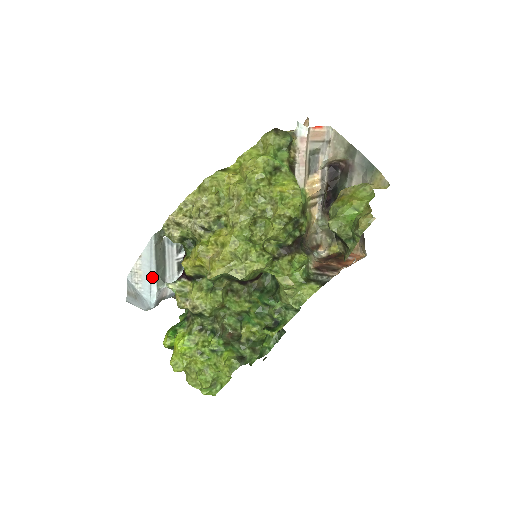
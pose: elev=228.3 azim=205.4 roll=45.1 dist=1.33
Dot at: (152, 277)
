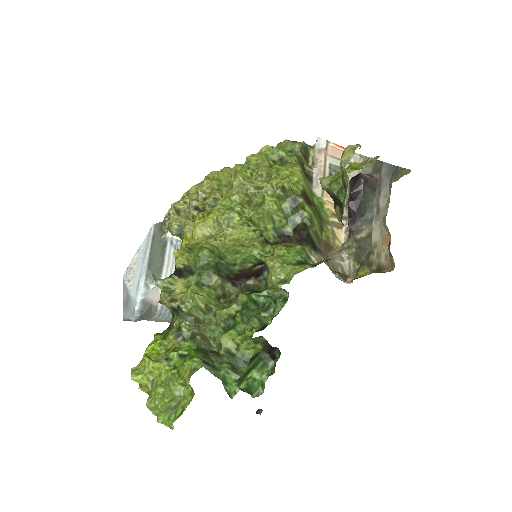
Dot at: (143, 270)
